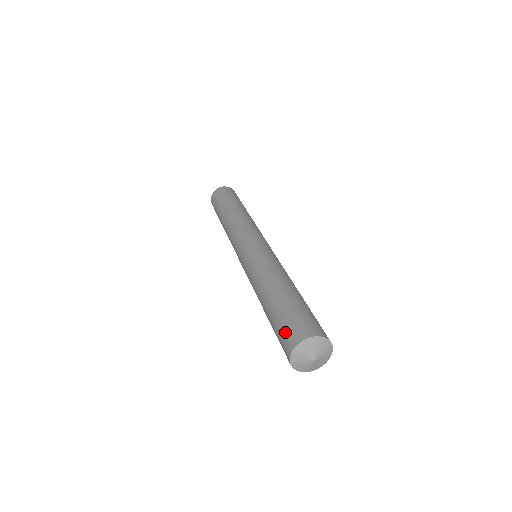
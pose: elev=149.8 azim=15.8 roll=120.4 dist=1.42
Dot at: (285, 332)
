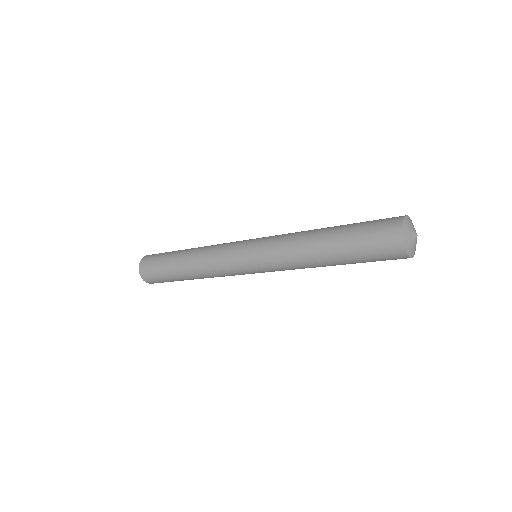
Dot at: occluded
